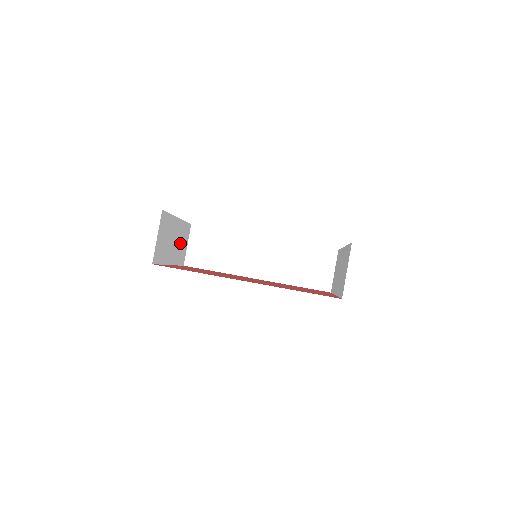
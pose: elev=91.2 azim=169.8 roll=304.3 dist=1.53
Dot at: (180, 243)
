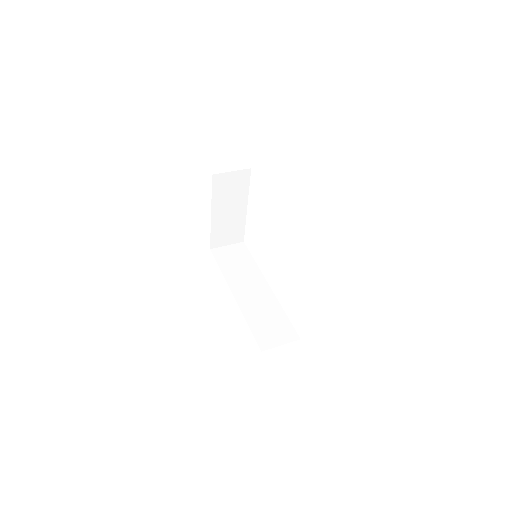
Dot at: (228, 227)
